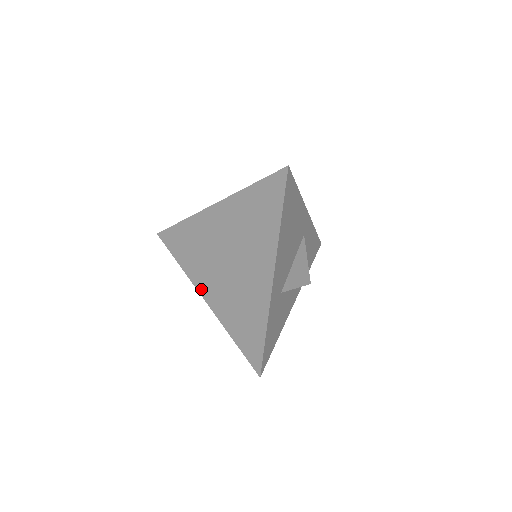
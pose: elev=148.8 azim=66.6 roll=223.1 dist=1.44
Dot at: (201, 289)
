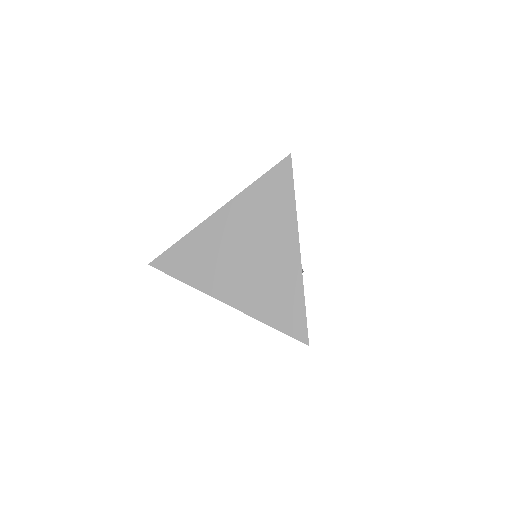
Dot at: (218, 294)
